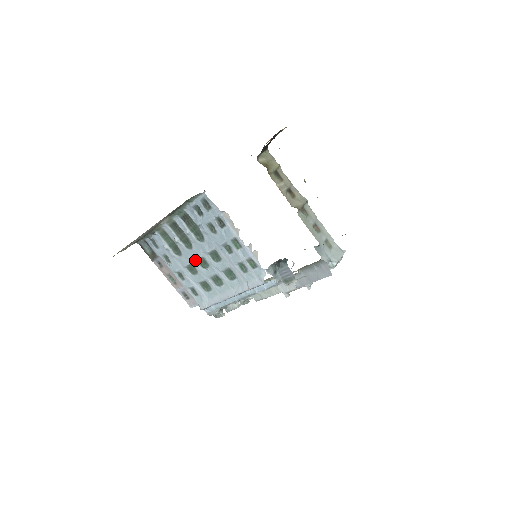
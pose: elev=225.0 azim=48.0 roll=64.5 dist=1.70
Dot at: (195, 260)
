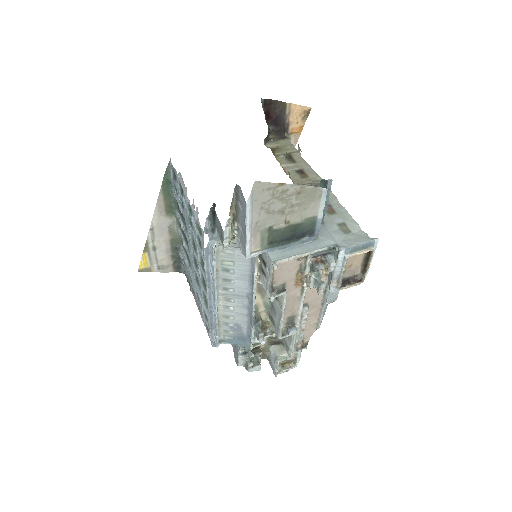
Dot at: (193, 263)
